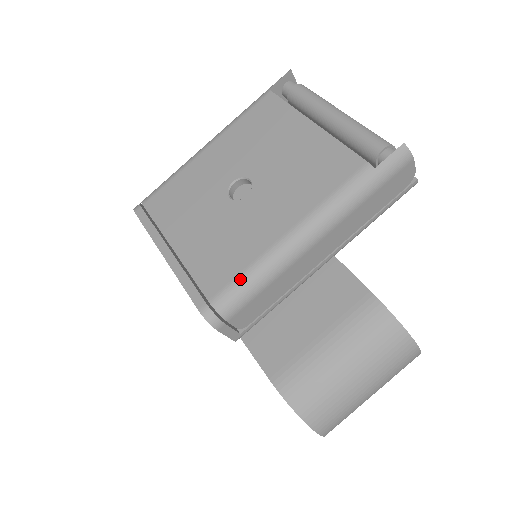
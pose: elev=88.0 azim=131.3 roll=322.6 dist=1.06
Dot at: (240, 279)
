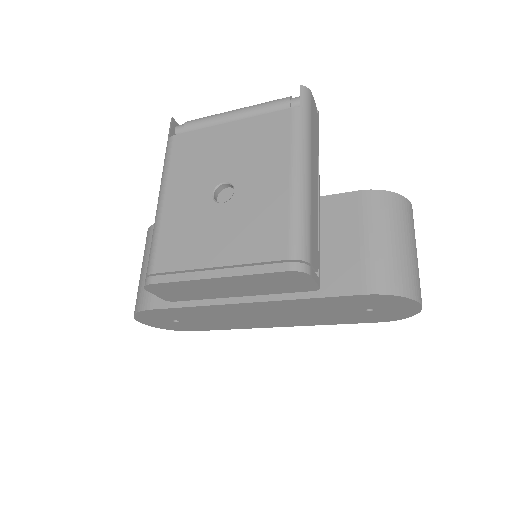
Dot at: (293, 227)
